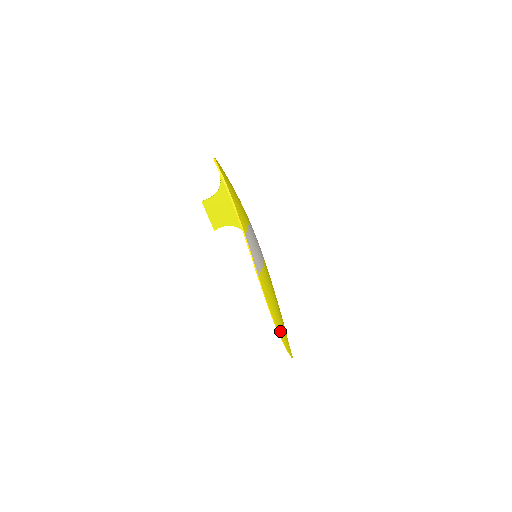
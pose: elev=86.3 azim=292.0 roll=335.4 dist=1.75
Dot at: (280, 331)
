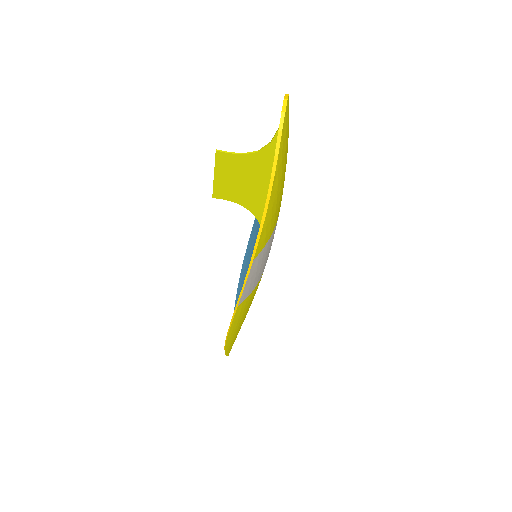
Dot at: (229, 343)
